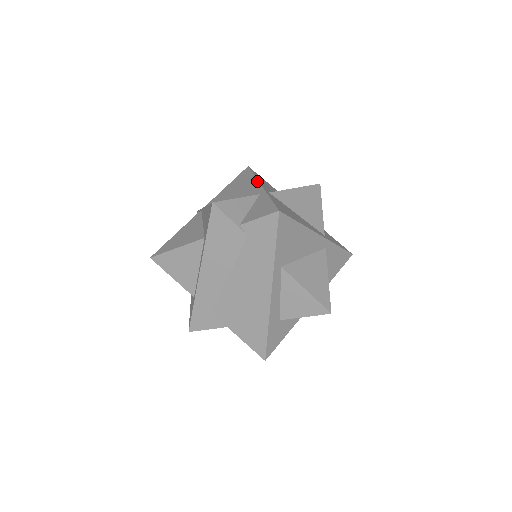
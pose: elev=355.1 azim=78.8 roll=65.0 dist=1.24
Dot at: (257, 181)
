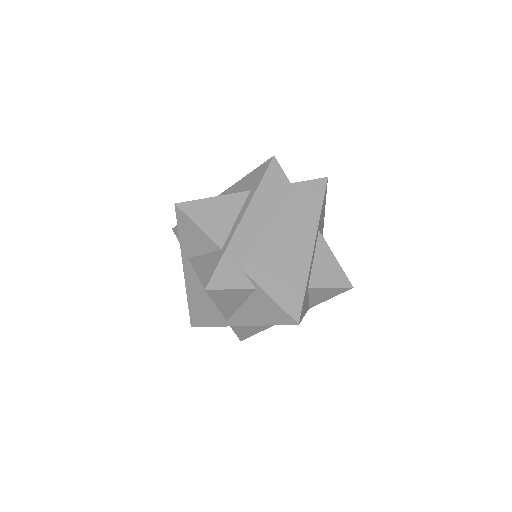
Dot at: occluded
